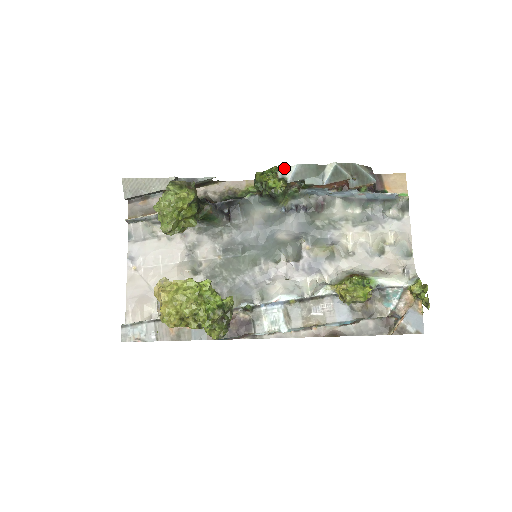
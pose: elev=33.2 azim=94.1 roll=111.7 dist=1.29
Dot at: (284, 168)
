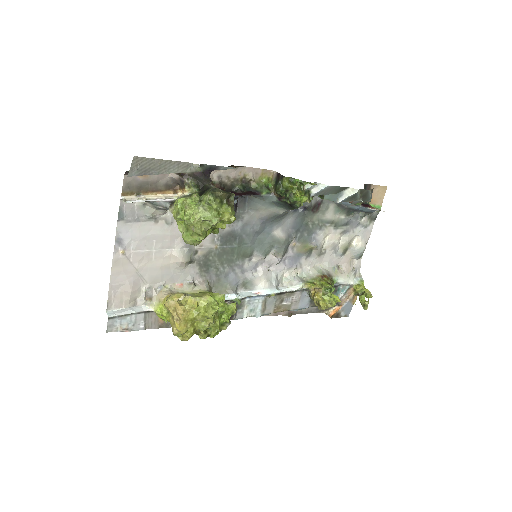
Dot at: (314, 183)
